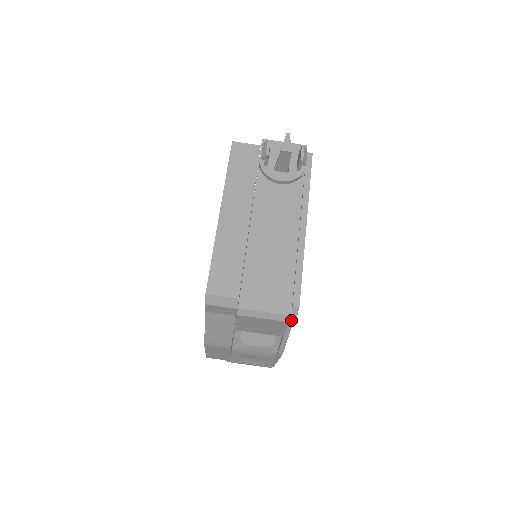
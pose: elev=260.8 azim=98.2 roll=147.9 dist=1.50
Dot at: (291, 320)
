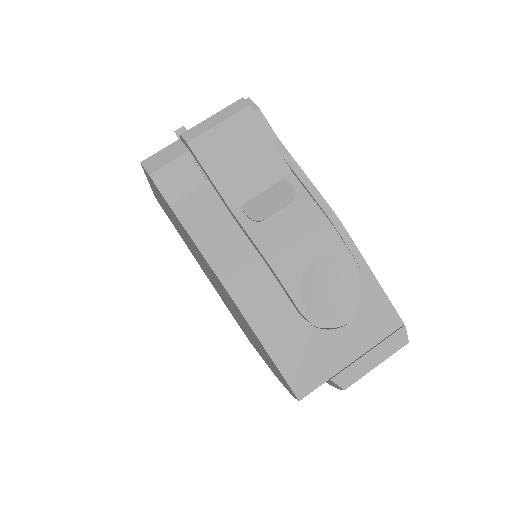
Dot at: (265, 128)
